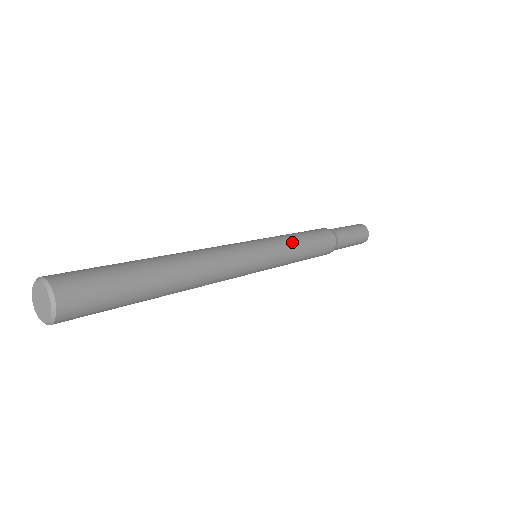
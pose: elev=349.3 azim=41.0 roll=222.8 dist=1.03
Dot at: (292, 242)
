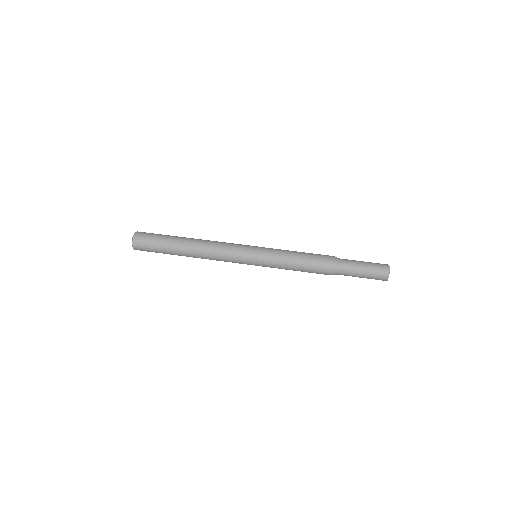
Dot at: (281, 261)
